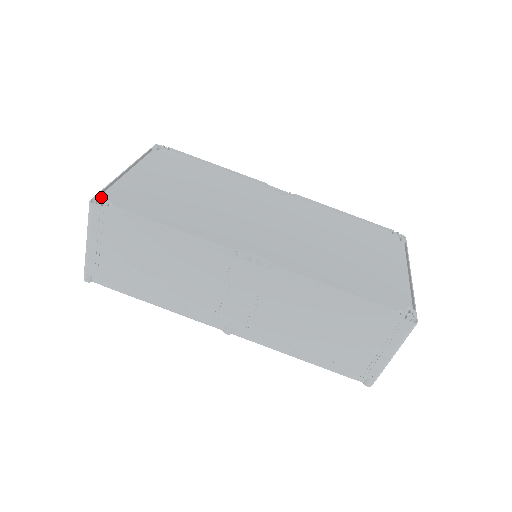
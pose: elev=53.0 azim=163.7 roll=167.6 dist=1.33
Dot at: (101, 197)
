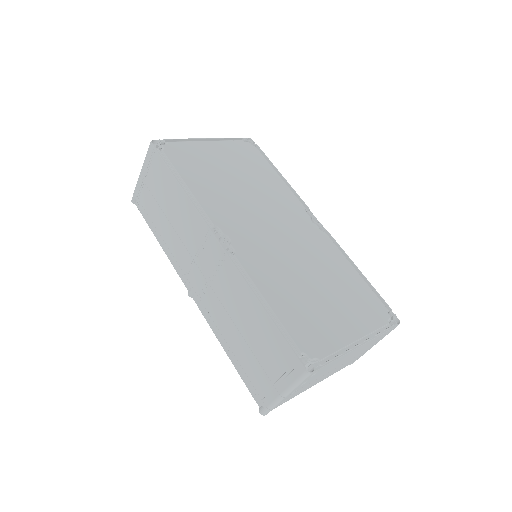
Dot at: (161, 142)
